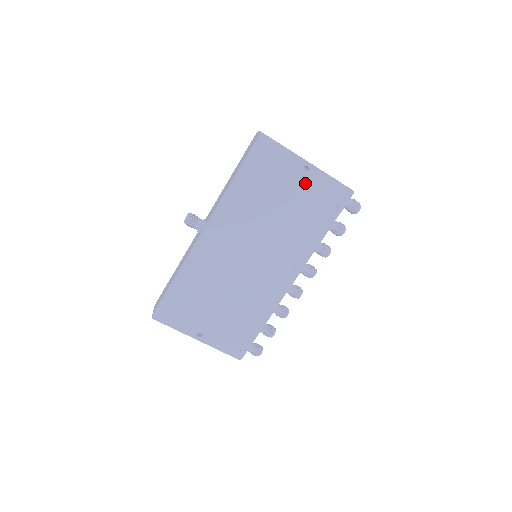
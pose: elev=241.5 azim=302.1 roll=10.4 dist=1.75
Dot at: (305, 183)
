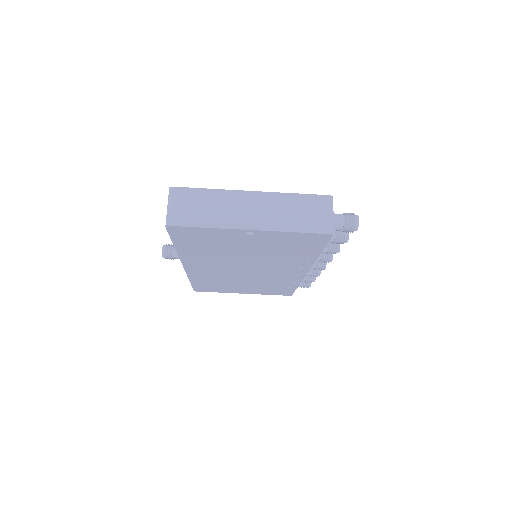
Dot at: (259, 239)
